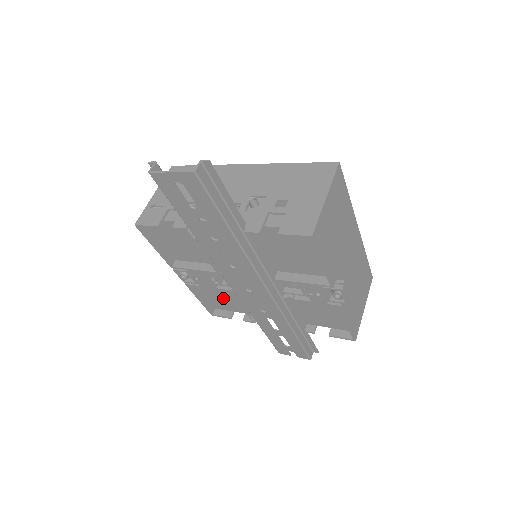
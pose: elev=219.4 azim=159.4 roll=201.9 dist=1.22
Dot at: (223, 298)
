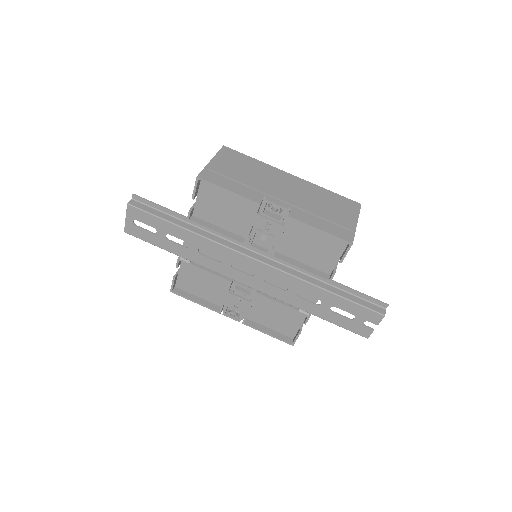
Dot at: (278, 317)
